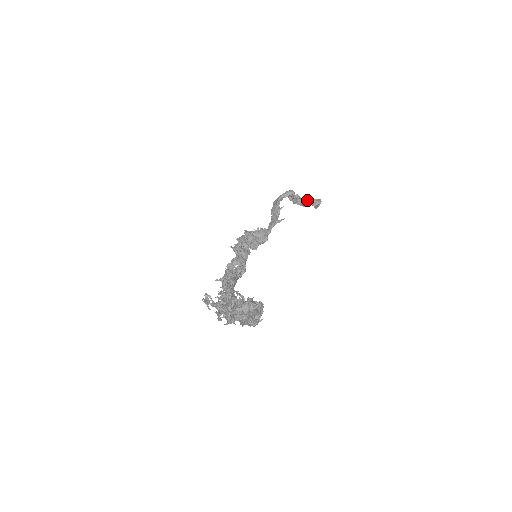
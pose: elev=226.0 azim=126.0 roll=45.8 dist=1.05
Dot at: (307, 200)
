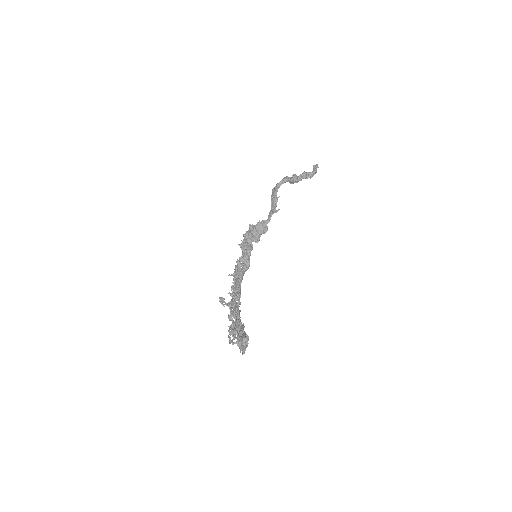
Dot at: (303, 175)
